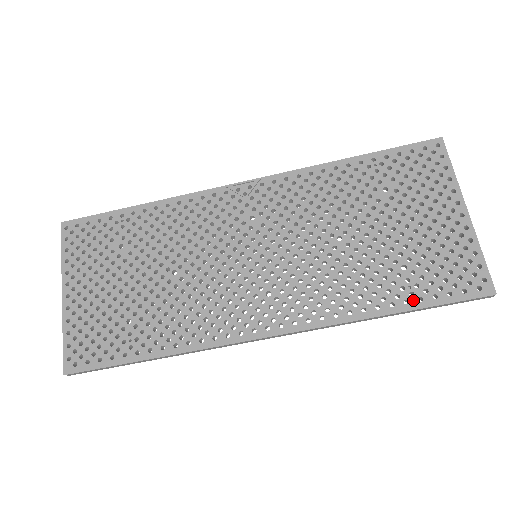
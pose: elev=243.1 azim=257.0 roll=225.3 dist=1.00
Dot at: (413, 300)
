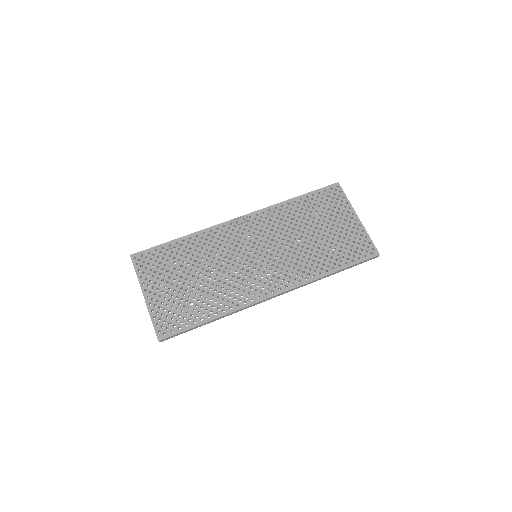
Dot at: (343, 264)
